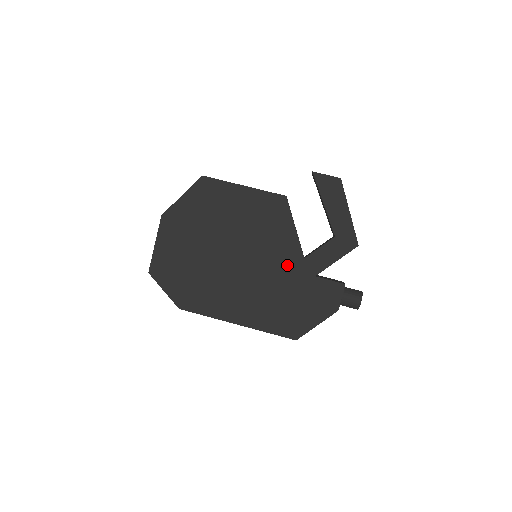
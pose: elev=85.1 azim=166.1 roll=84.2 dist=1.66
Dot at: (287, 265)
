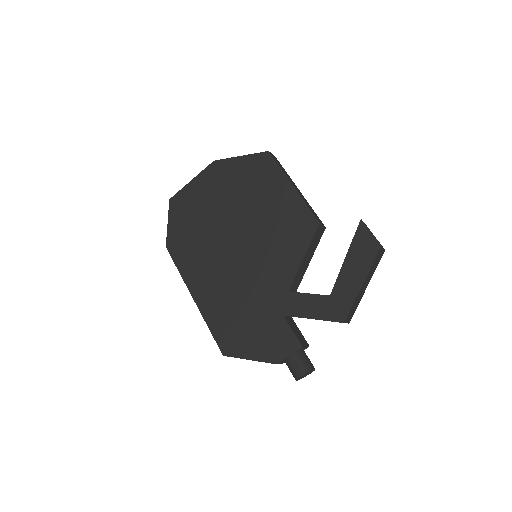
Dot at: (270, 284)
